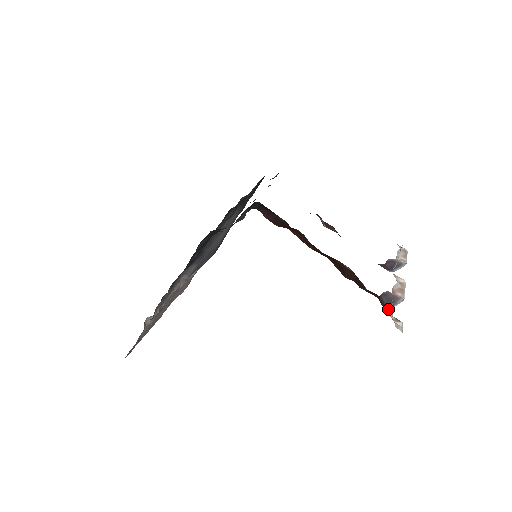
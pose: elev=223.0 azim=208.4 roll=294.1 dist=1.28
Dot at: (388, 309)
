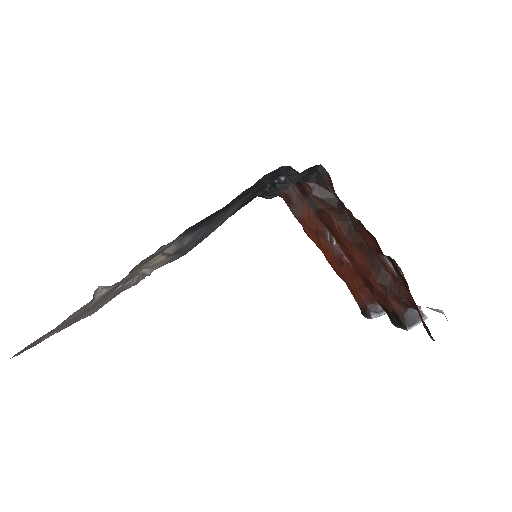
Dot at: (410, 327)
